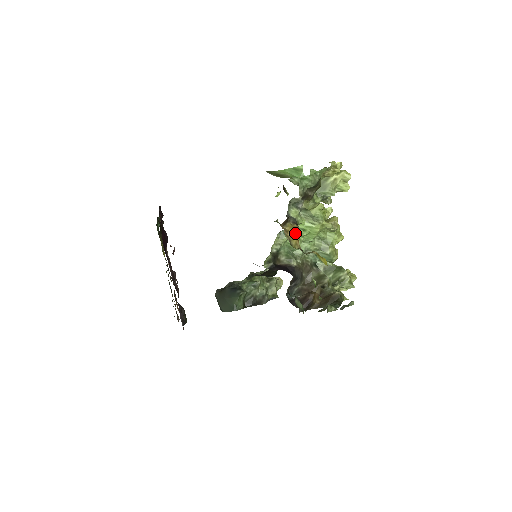
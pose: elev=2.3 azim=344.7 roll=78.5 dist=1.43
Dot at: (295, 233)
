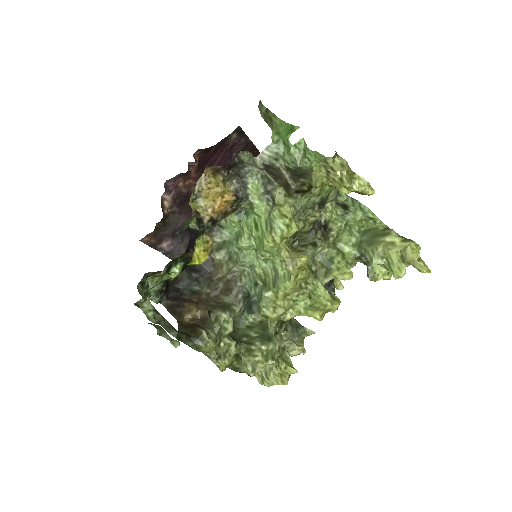
Dot at: (217, 196)
